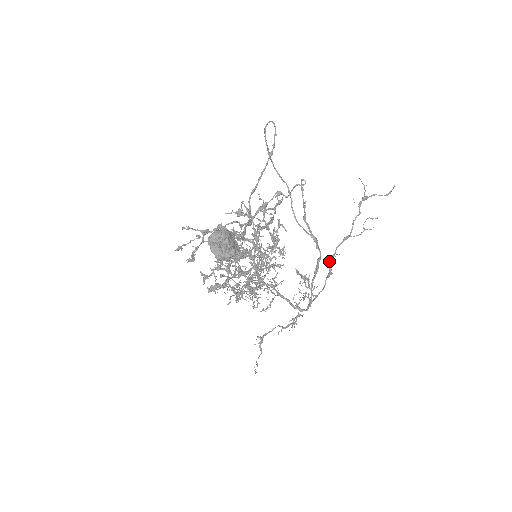
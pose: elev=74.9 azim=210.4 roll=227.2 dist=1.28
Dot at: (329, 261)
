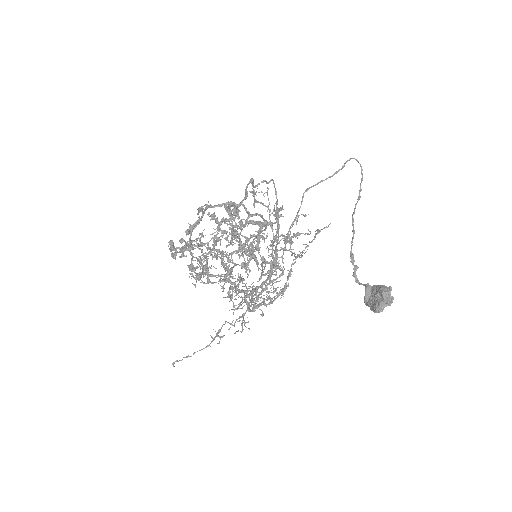
Dot at: (289, 276)
